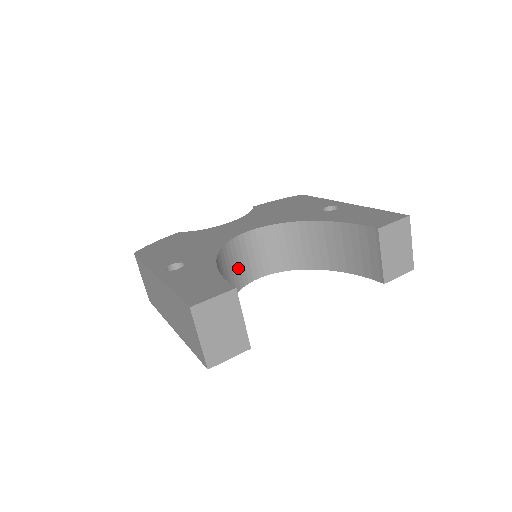
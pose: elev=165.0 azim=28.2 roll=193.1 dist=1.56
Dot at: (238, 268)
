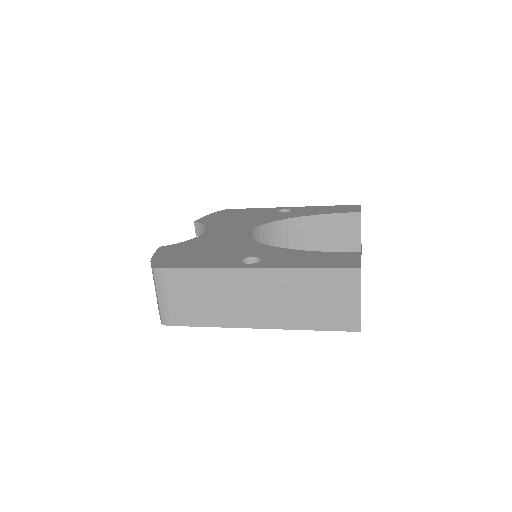
Dot at: occluded
